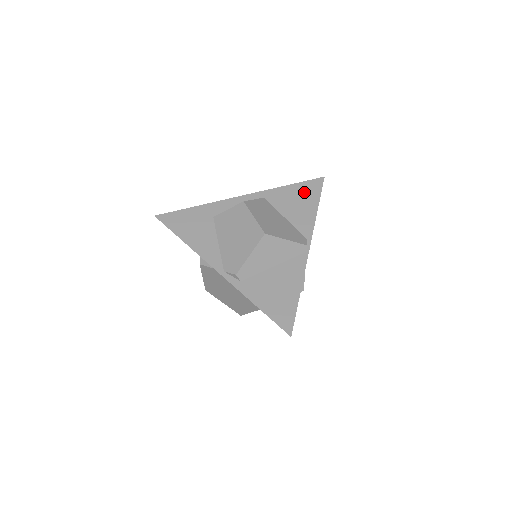
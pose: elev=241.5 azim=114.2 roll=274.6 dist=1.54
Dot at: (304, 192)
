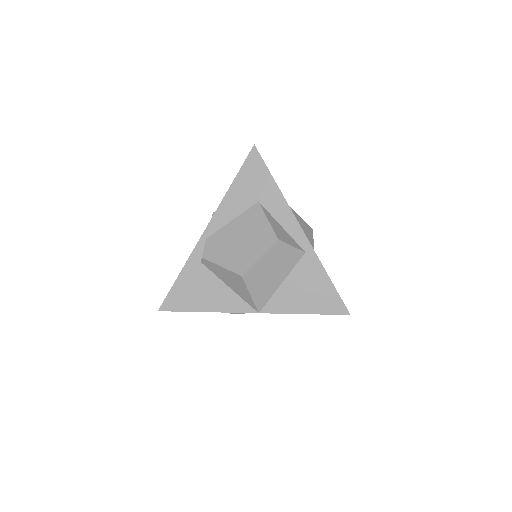
Dot at: occluded
